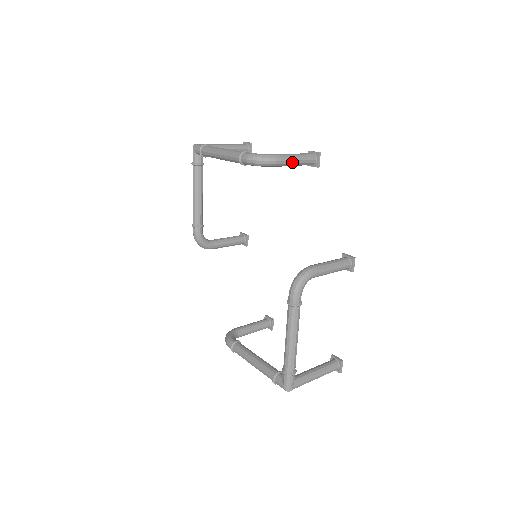
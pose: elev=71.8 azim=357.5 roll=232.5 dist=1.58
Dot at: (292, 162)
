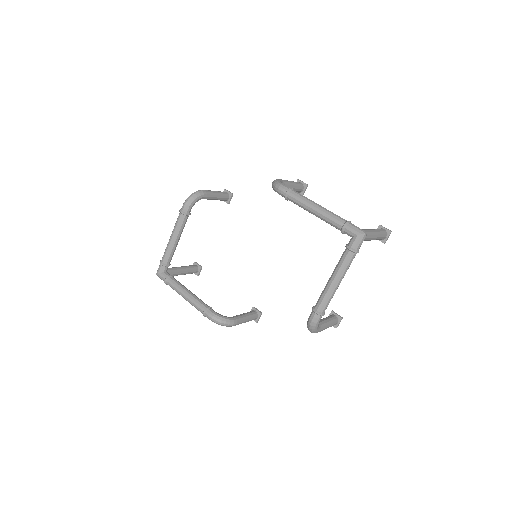
Dot at: (213, 192)
